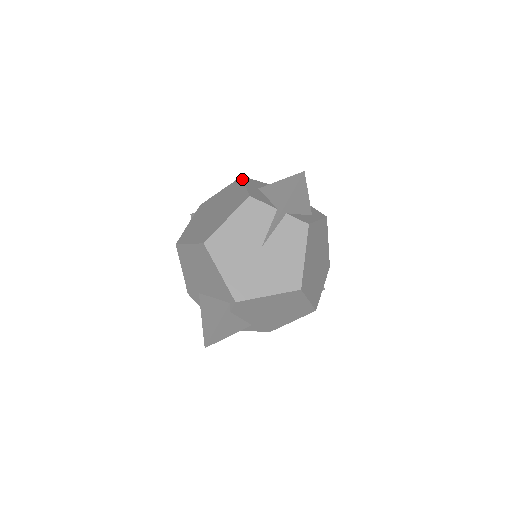
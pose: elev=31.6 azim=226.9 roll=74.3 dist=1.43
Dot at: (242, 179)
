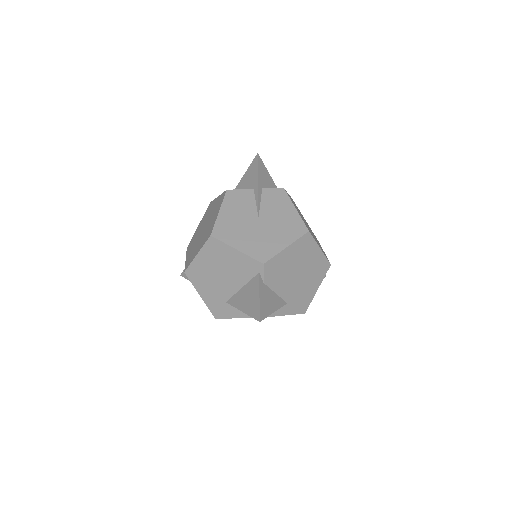
Dot at: (212, 201)
